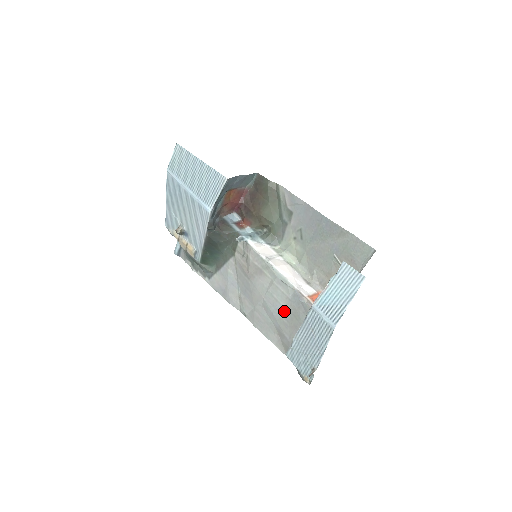
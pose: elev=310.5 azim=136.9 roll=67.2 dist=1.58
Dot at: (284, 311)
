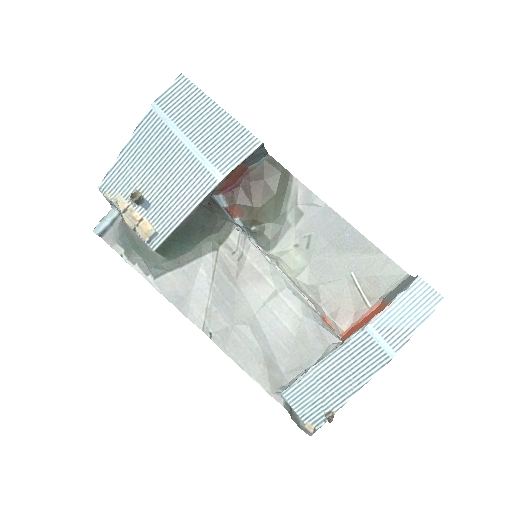
Dot at: (286, 334)
